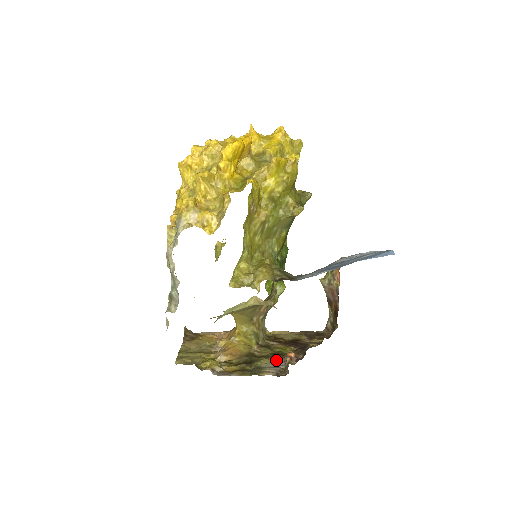
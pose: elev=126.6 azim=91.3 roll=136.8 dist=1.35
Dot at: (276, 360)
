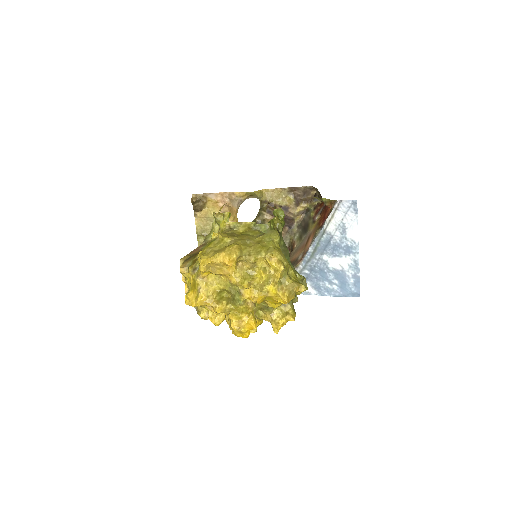
Dot at: occluded
